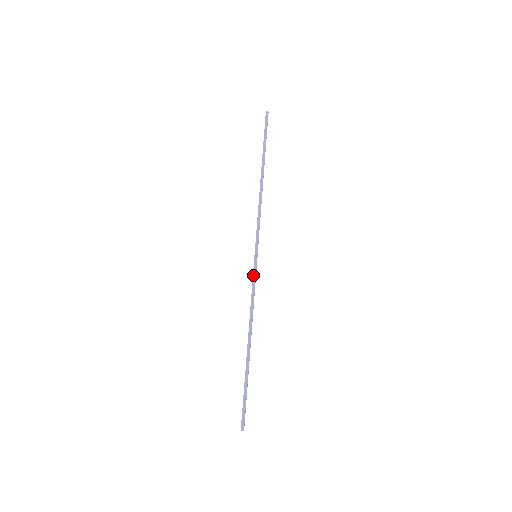
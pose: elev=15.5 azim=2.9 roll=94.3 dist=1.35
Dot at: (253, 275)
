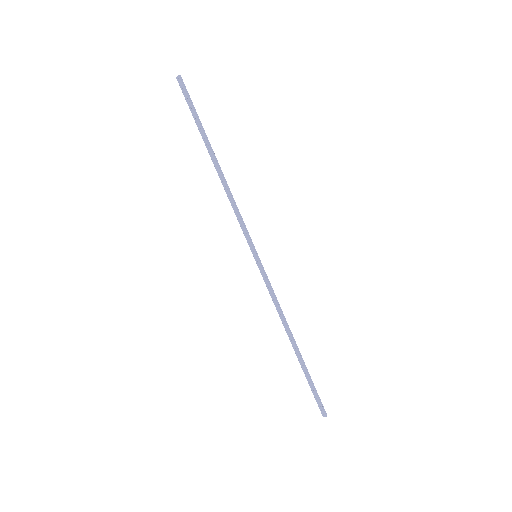
Dot at: (266, 277)
